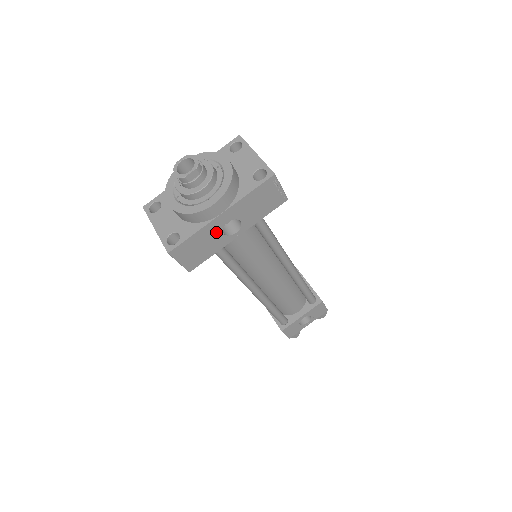
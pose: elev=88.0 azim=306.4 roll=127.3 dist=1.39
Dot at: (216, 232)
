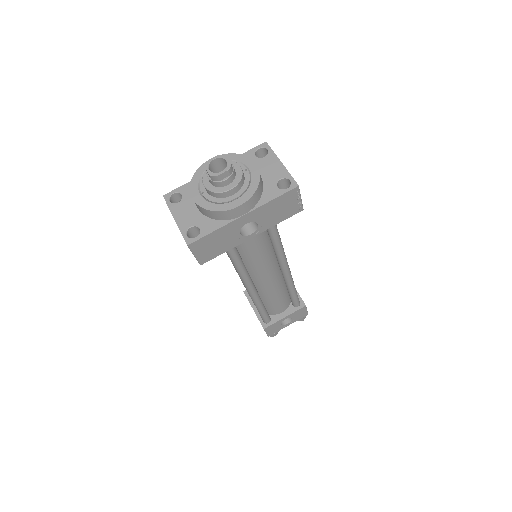
Dot at: (234, 231)
